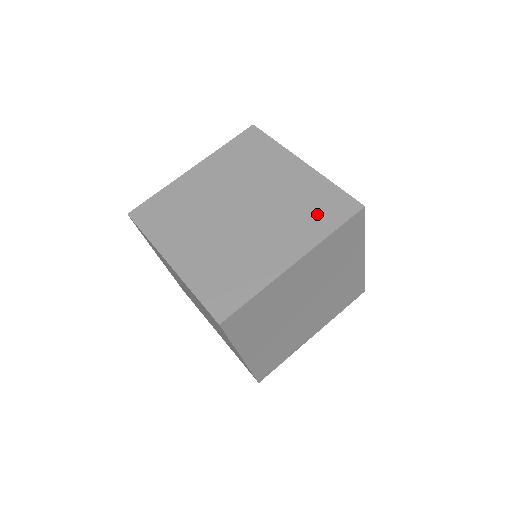
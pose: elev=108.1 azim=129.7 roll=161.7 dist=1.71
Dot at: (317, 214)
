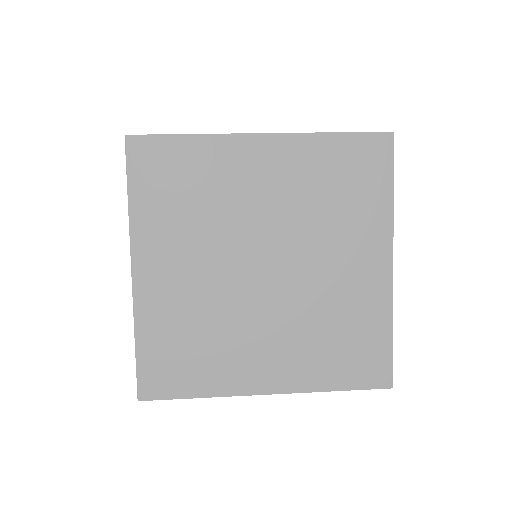
Dot at: occluded
